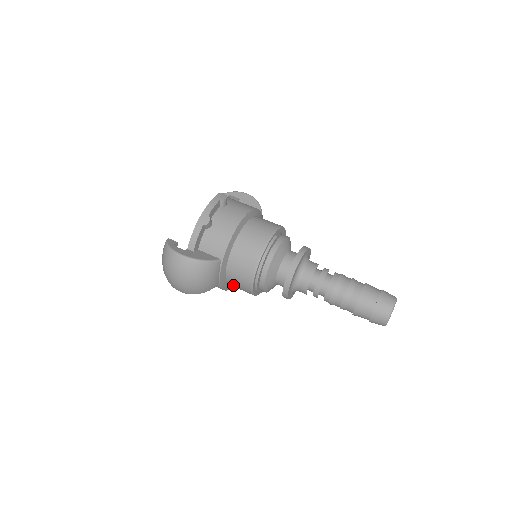
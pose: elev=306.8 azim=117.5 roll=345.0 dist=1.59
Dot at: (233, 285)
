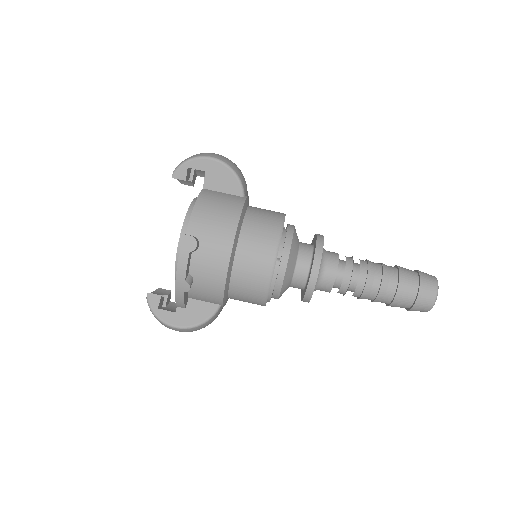
Dot at: occluded
